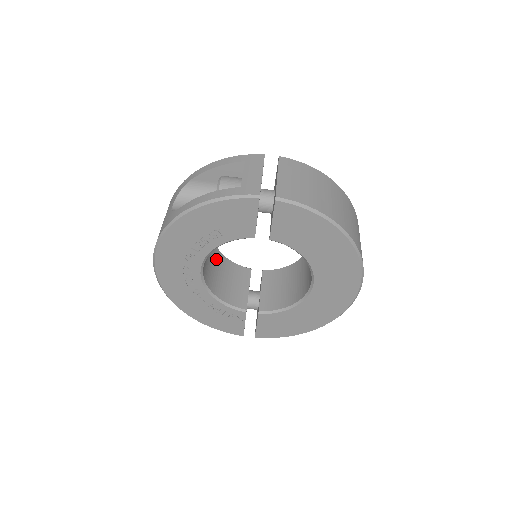
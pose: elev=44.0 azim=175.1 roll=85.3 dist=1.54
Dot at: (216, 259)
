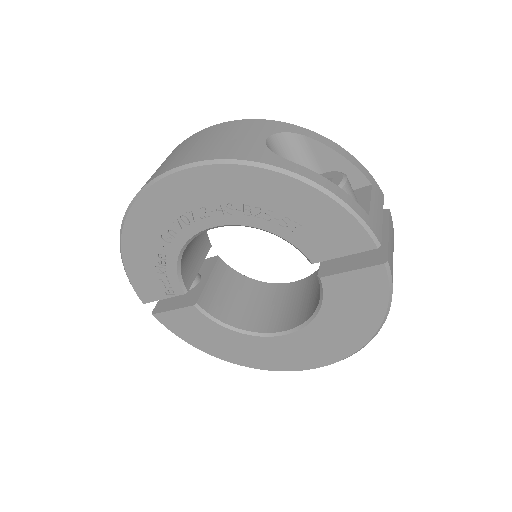
Dot at: occluded
